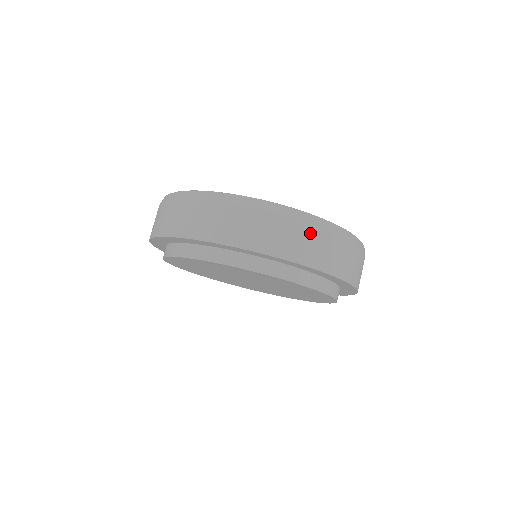
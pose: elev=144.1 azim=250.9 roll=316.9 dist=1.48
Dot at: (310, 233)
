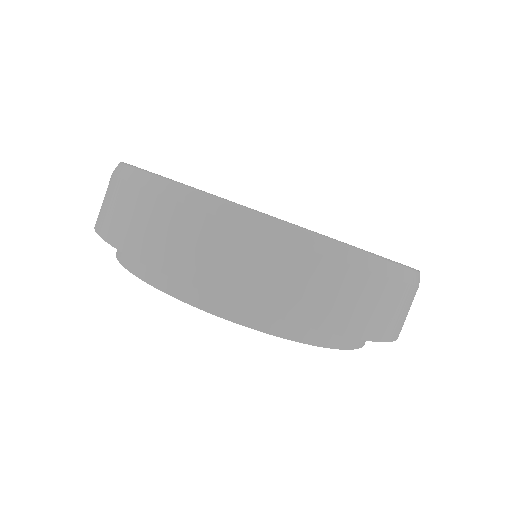
Dot at: (177, 218)
